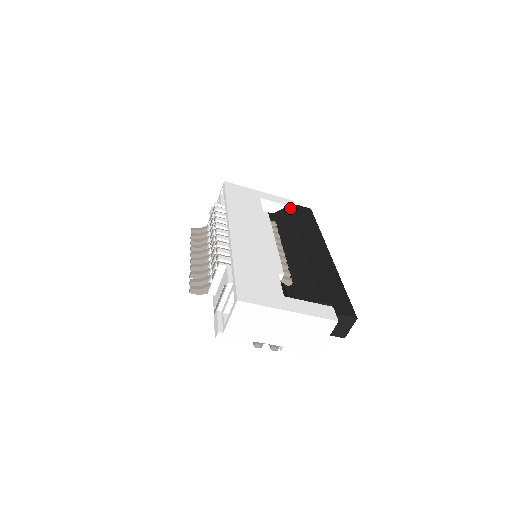
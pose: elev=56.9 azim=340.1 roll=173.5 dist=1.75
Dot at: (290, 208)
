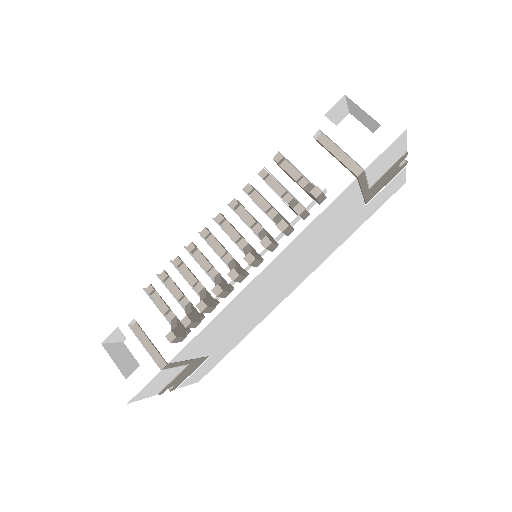
Dot at: occluded
